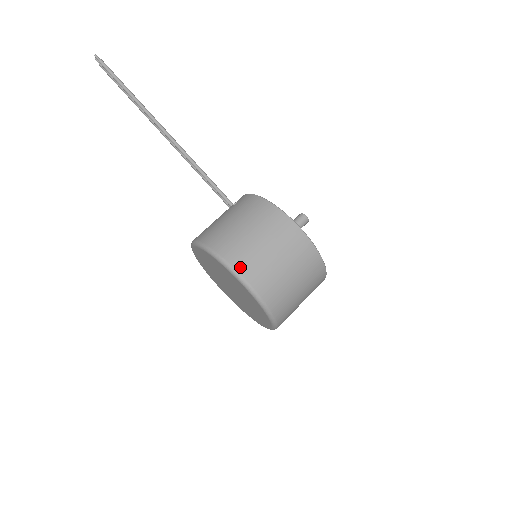
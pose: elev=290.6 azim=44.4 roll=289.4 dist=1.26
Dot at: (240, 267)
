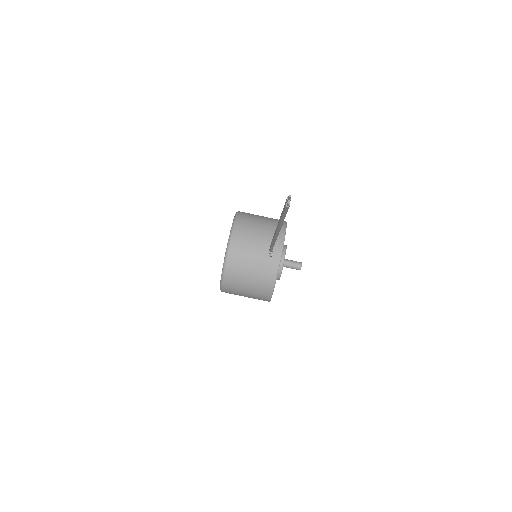
Dot at: (225, 290)
